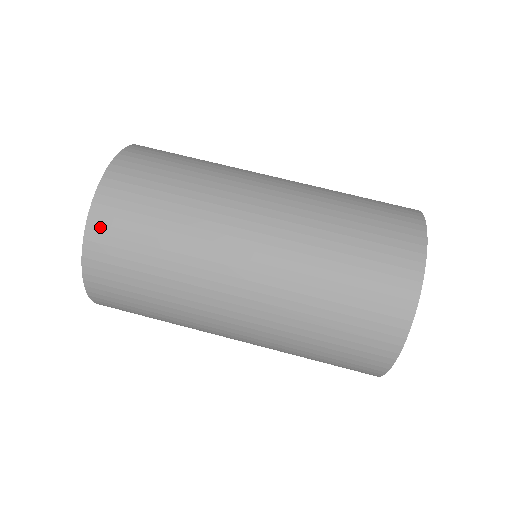
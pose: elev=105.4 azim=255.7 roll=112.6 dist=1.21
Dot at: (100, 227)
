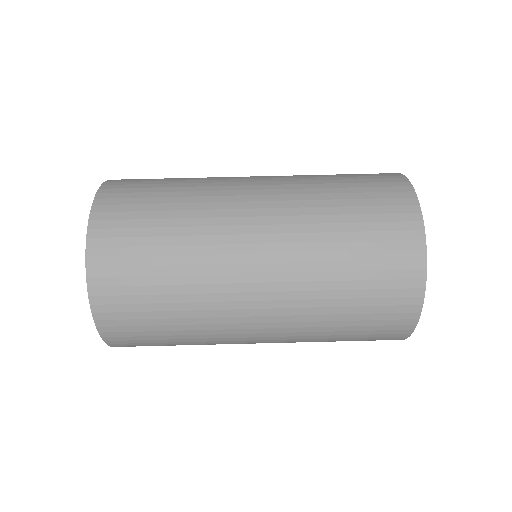
Dot at: (106, 207)
